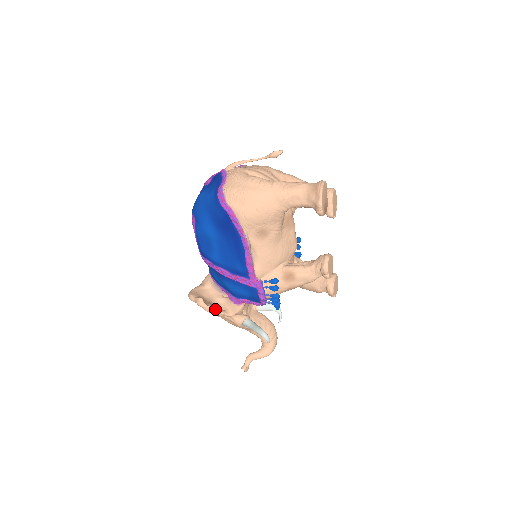
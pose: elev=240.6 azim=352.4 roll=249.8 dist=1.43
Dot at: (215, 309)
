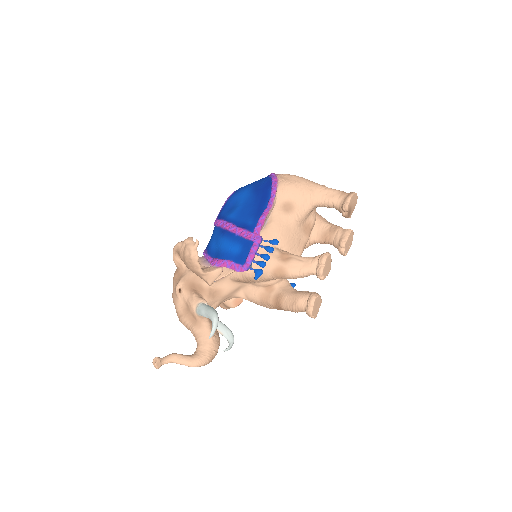
Dot at: (197, 251)
